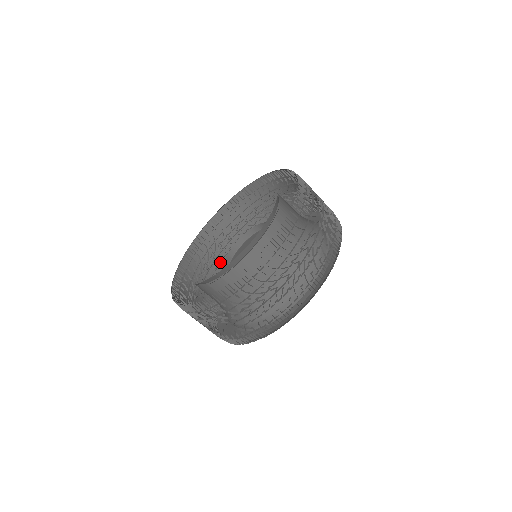
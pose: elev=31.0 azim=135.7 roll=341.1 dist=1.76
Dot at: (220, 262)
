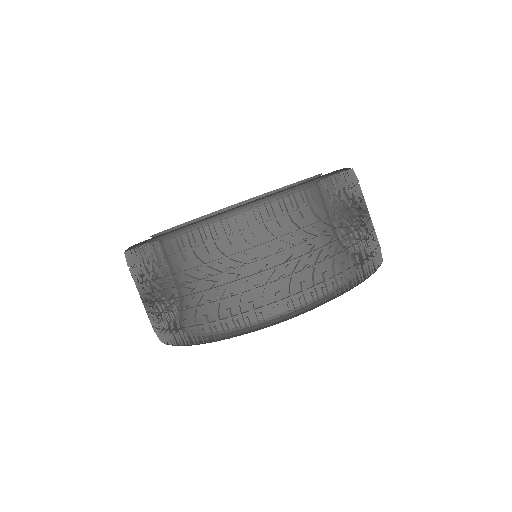
Dot at: occluded
